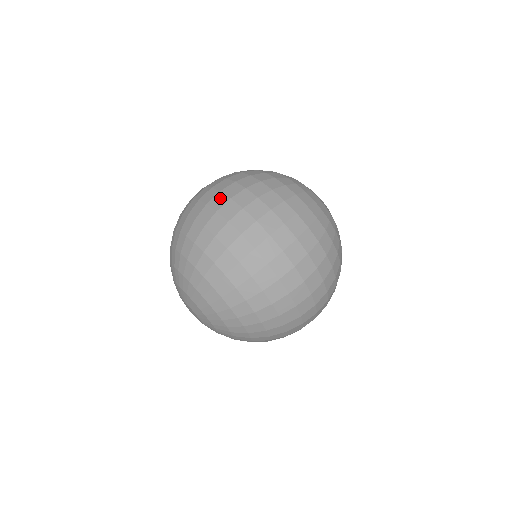
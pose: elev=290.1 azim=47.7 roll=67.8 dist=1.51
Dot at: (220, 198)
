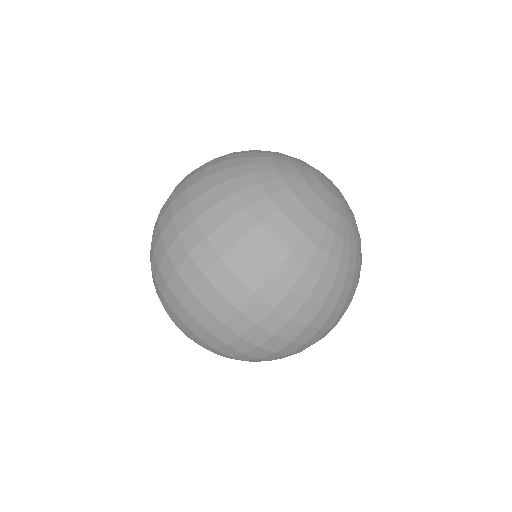
Dot at: (190, 267)
